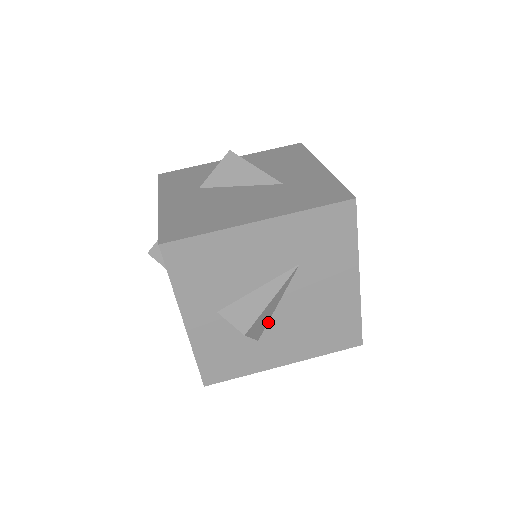
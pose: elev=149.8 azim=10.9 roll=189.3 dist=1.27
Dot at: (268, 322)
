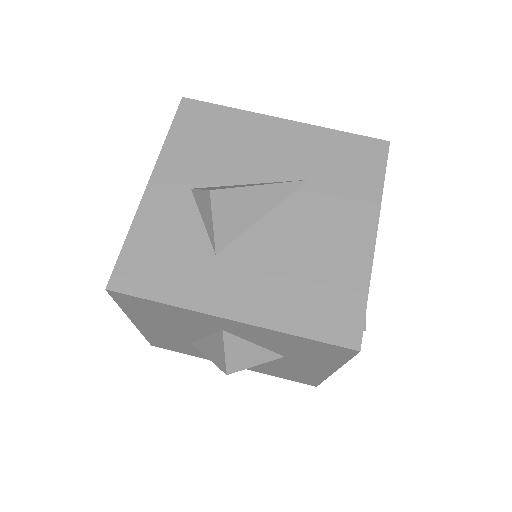
Dot at: (241, 234)
